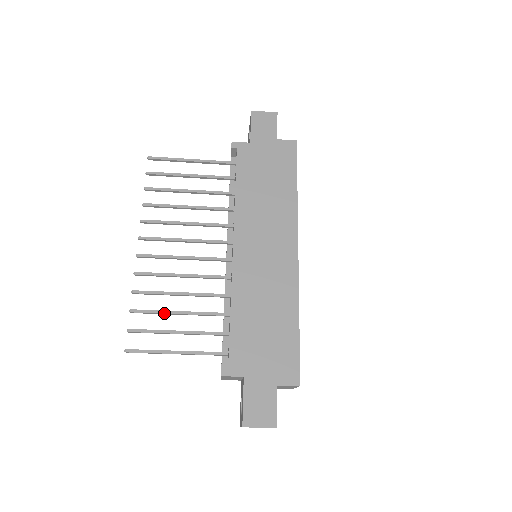
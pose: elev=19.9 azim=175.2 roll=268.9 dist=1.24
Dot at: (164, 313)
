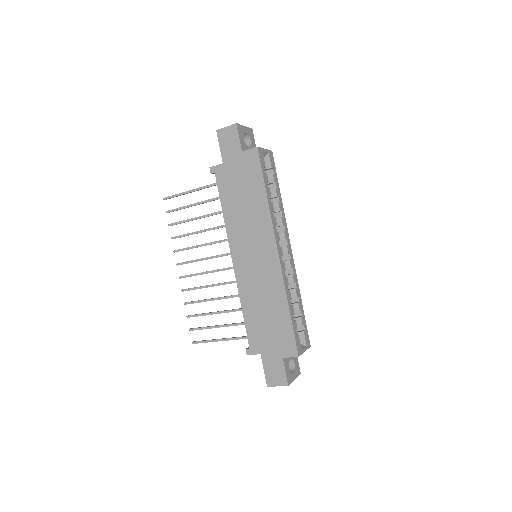
Dot at: occluded
